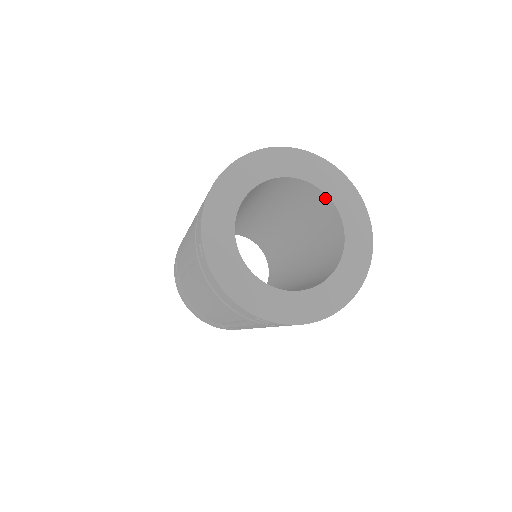
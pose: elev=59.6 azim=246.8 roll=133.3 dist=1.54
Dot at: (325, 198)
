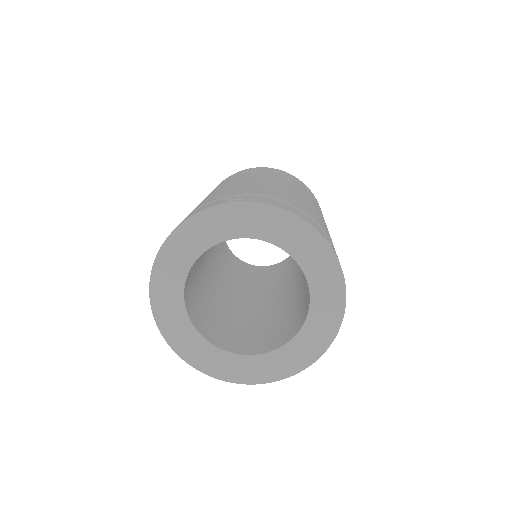
Dot at: (269, 241)
